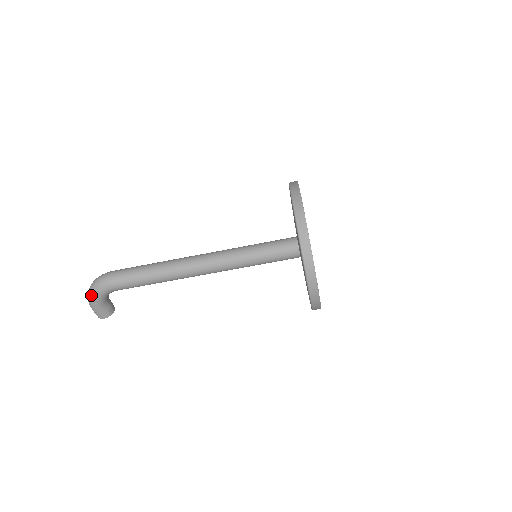
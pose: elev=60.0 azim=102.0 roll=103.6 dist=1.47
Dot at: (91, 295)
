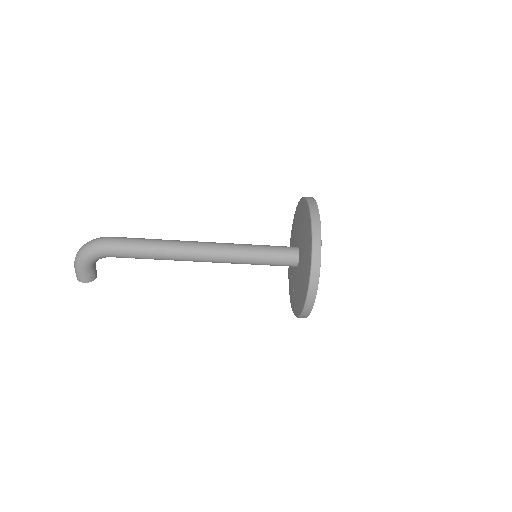
Dot at: (82, 255)
